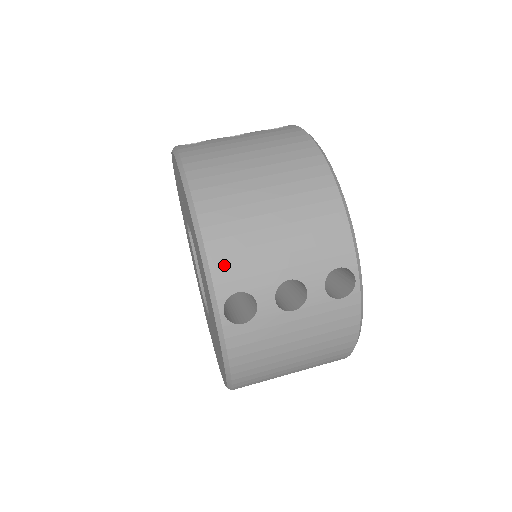
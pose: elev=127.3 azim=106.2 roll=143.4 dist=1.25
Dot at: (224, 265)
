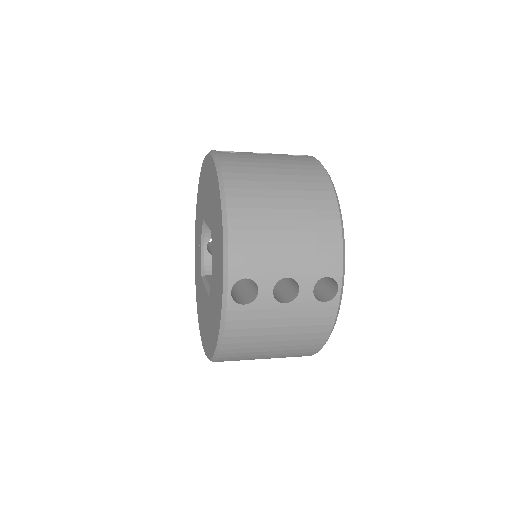
Dot at: occluded
